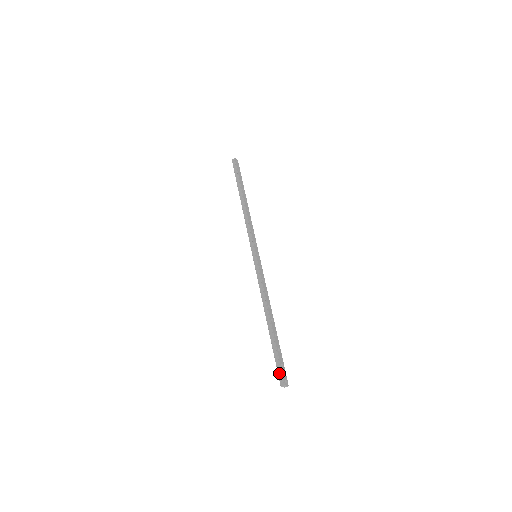
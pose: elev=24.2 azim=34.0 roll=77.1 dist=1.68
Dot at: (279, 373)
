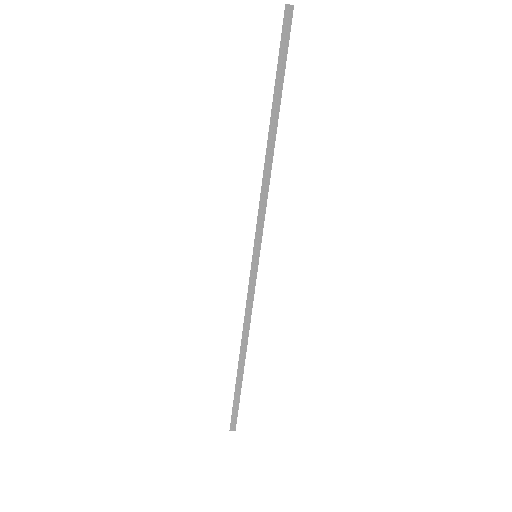
Dot at: (233, 419)
